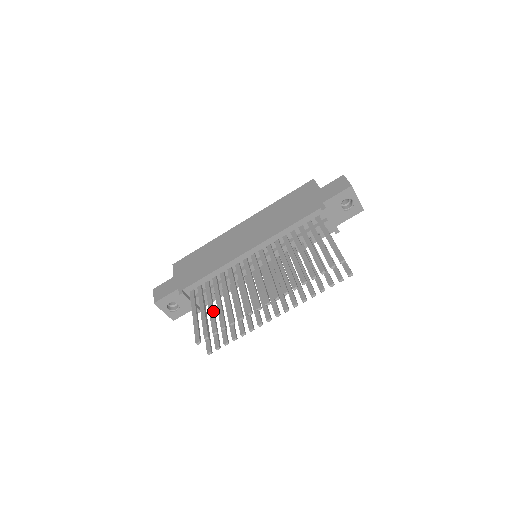
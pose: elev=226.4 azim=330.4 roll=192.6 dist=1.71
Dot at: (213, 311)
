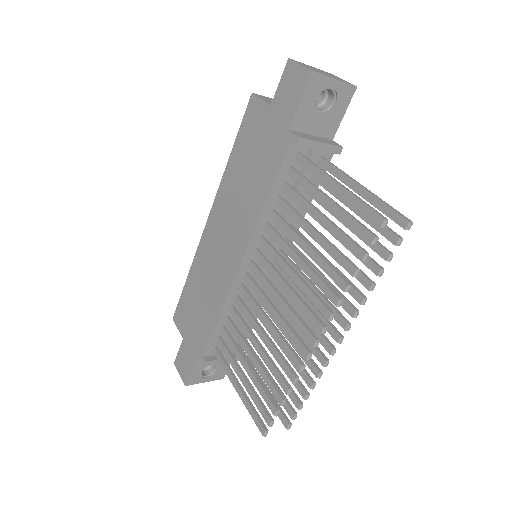
Dot at: (254, 377)
